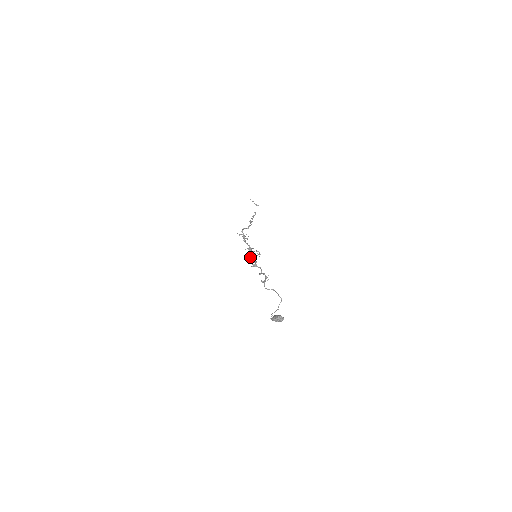
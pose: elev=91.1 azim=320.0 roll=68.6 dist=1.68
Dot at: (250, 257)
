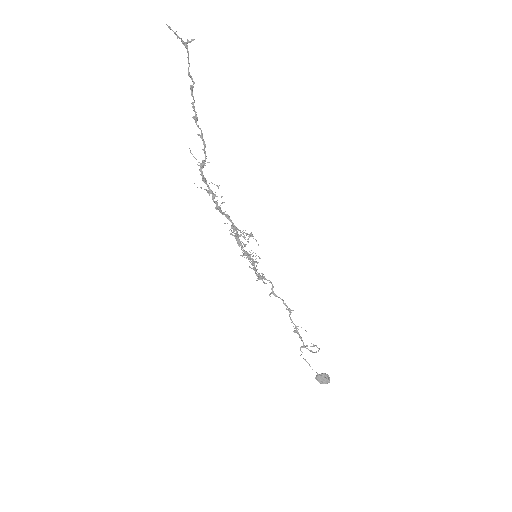
Dot at: occluded
